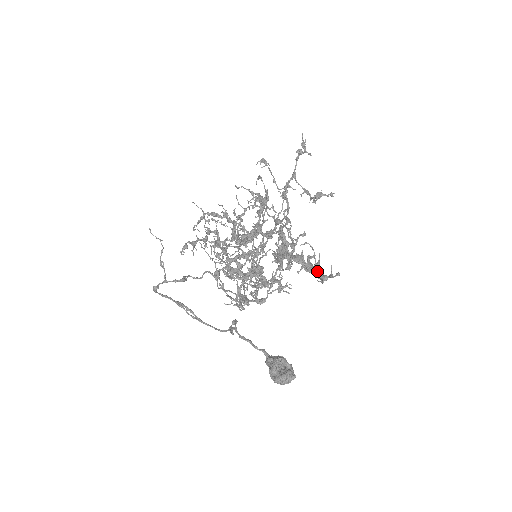
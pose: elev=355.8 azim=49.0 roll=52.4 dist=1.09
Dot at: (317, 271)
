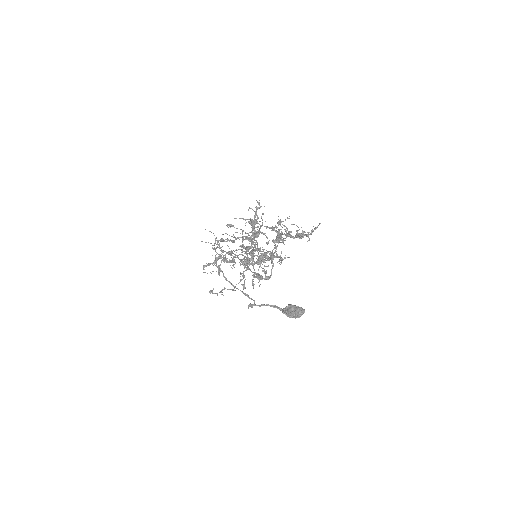
Dot at: (304, 234)
